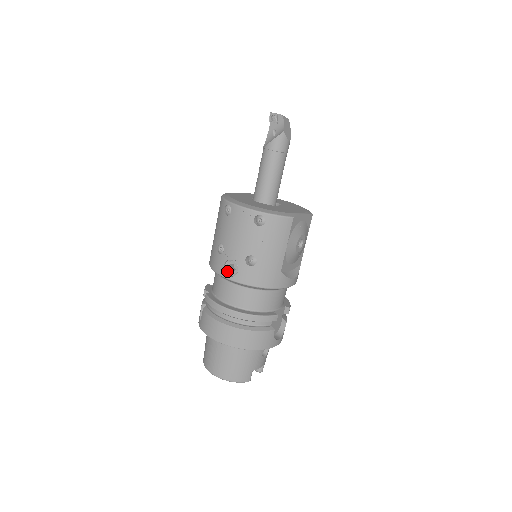
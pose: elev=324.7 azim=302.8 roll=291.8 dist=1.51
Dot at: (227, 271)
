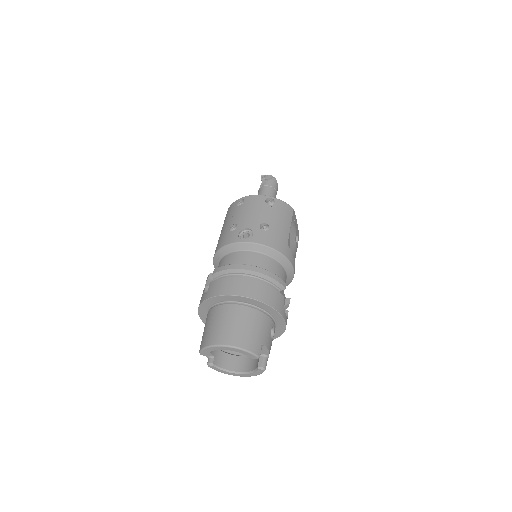
Dot at: (241, 239)
